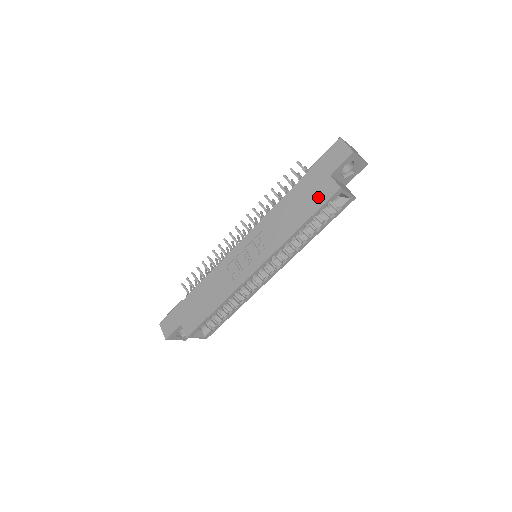
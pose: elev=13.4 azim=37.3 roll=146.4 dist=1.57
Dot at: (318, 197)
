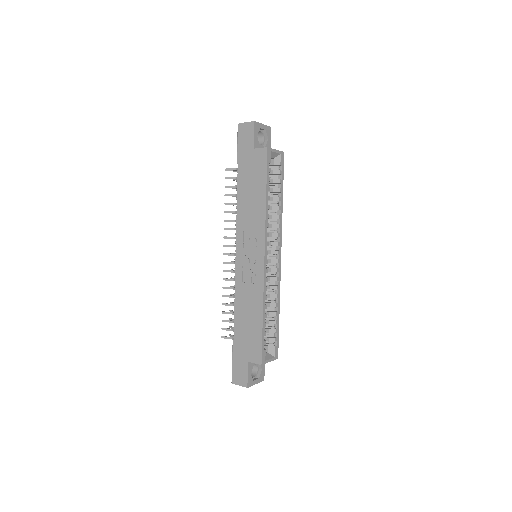
Dot at: (259, 168)
